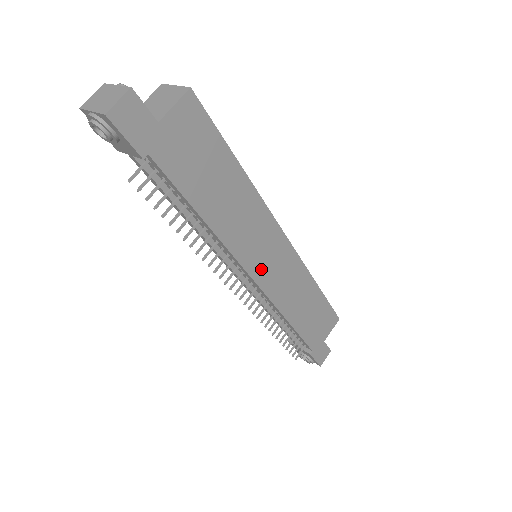
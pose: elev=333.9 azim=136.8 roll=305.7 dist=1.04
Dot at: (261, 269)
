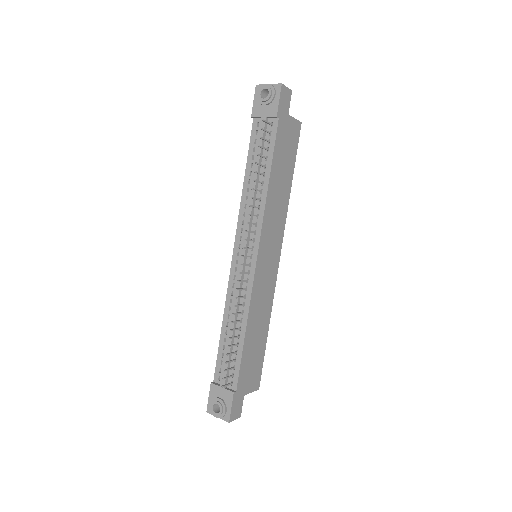
Dot at: (263, 257)
